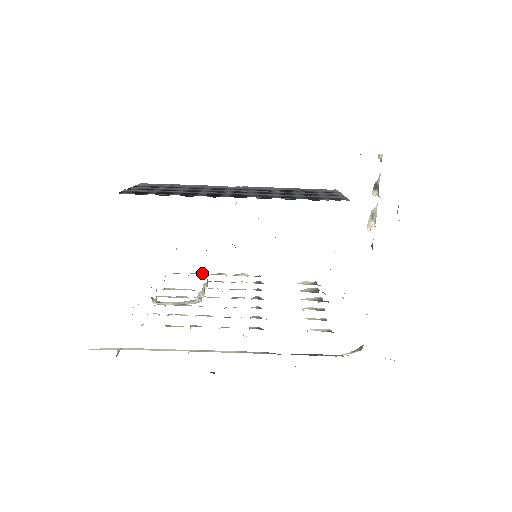
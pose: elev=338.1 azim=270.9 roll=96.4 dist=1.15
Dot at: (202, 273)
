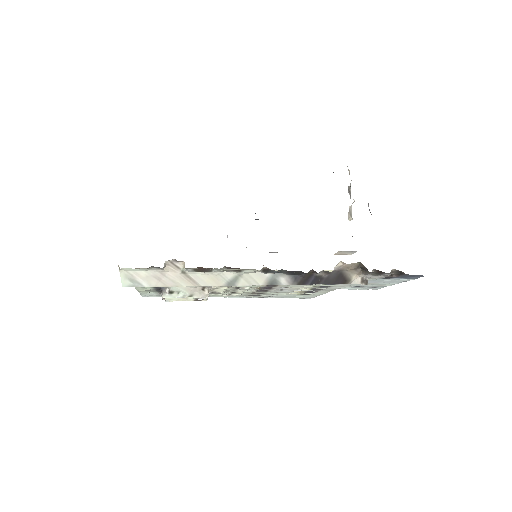
Dot at: occluded
